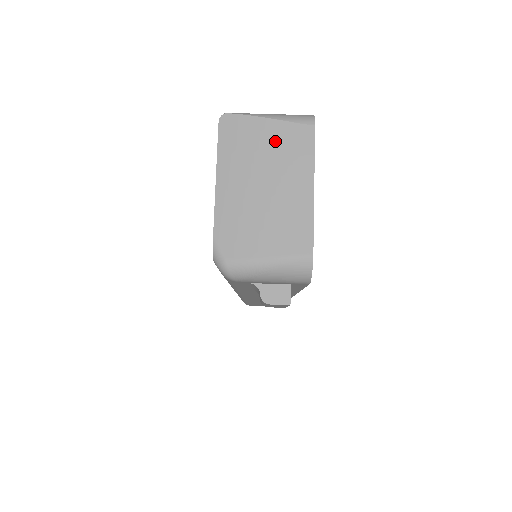
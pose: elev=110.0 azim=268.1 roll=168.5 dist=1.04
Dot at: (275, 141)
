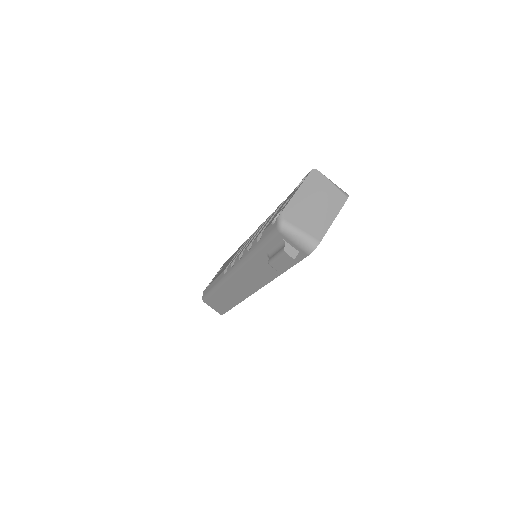
Dot at: (330, 192)
